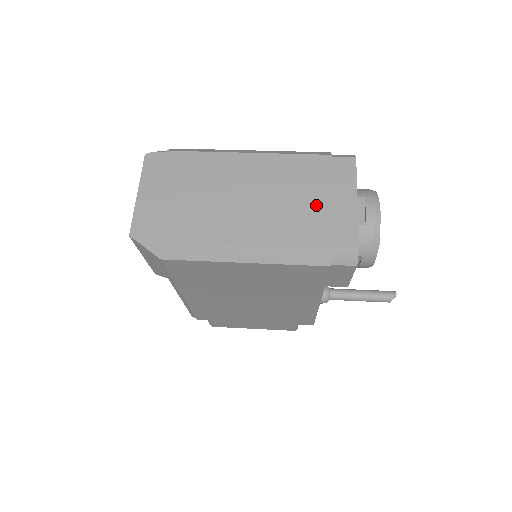
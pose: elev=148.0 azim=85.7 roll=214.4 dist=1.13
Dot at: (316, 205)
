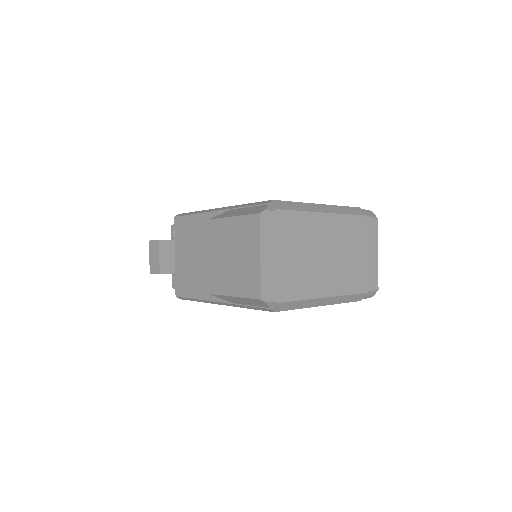
Dot at: (361, 259)
